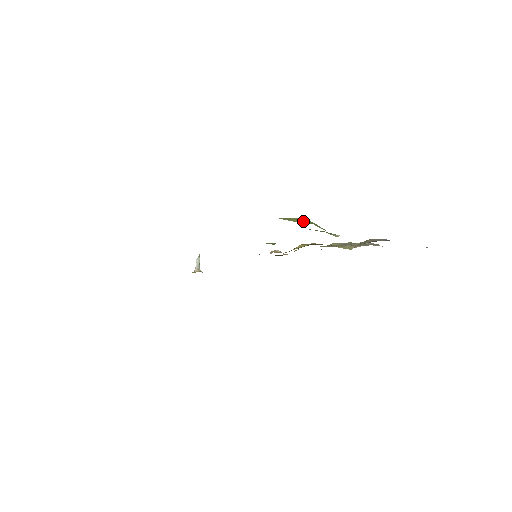
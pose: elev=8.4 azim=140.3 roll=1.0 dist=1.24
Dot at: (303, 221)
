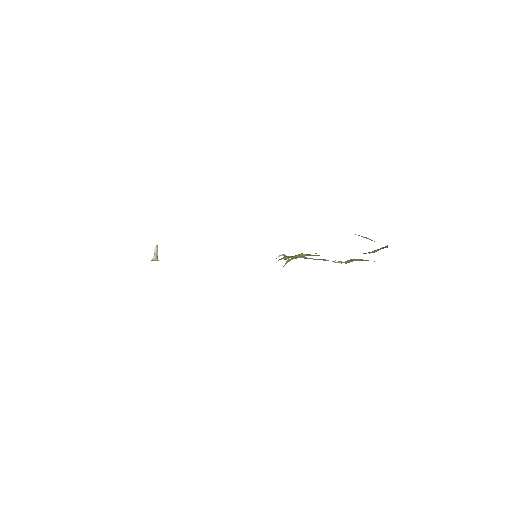
Dot at: (370, 239)
